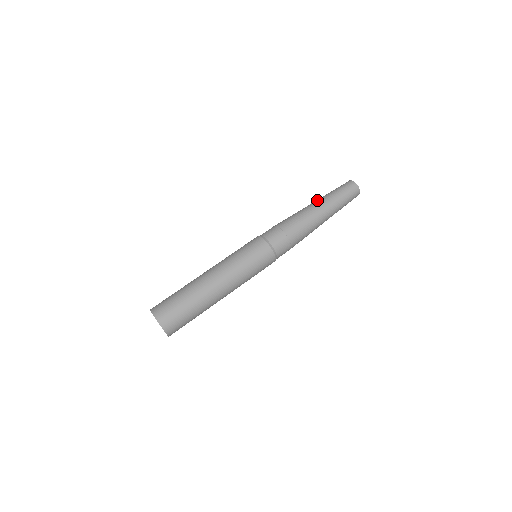
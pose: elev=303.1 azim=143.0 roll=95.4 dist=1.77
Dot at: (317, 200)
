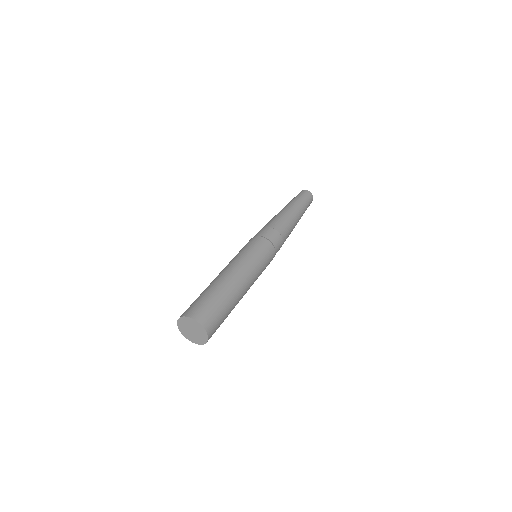
Dot at: (284, 207)
